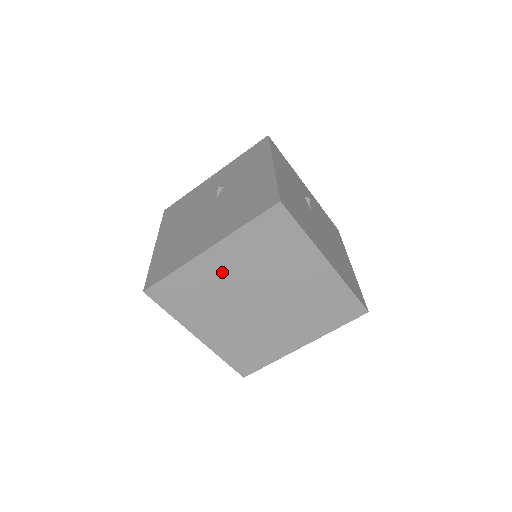
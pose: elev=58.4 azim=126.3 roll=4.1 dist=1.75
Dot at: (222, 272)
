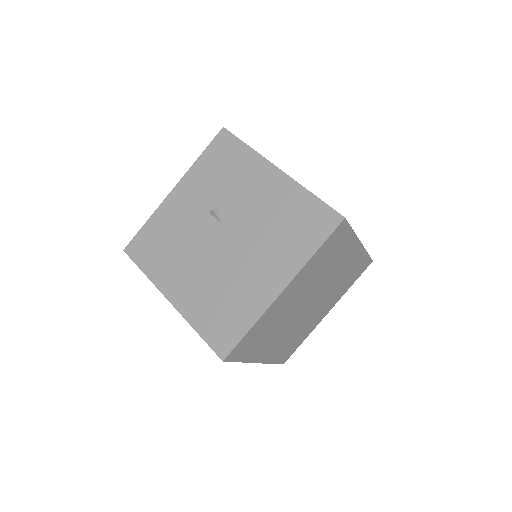
Dot at: (289, 301)
